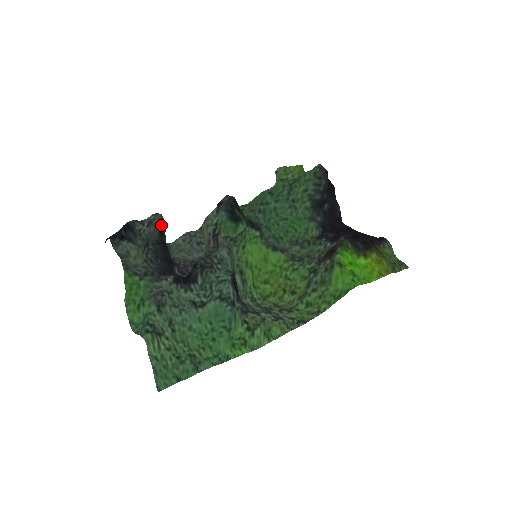
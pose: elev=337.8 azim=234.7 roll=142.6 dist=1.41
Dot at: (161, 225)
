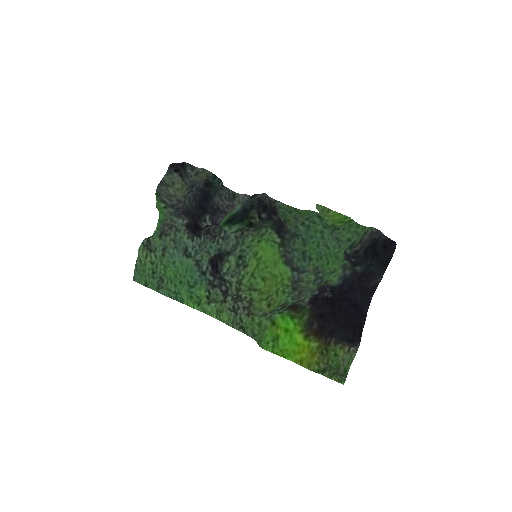
Dot at: (206, 180)
